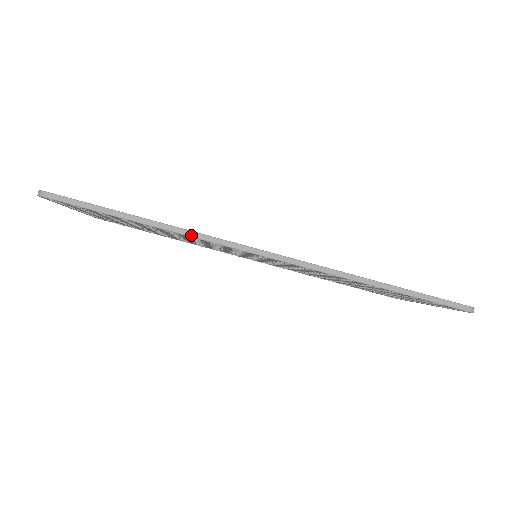
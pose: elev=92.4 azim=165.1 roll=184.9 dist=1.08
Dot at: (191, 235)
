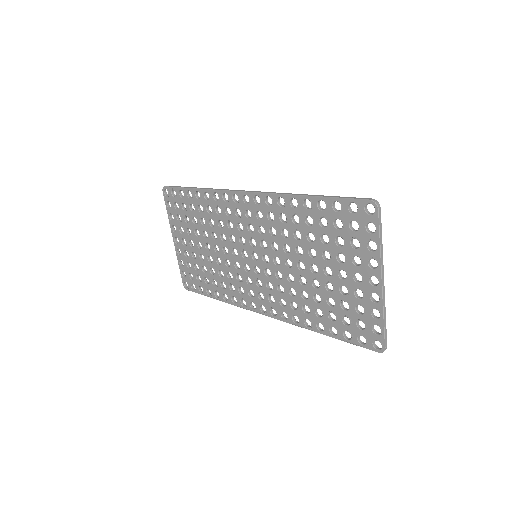
Dot at: (214, 189)
